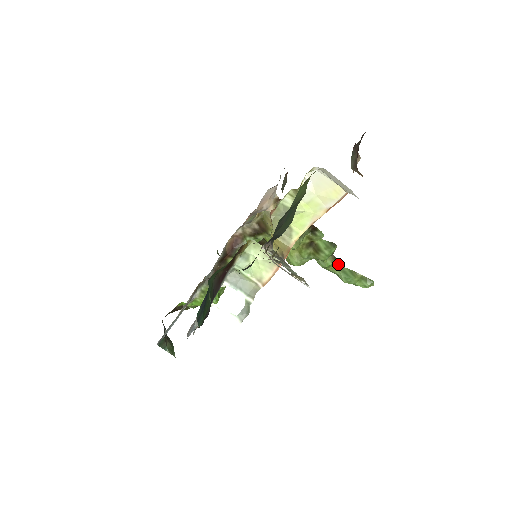
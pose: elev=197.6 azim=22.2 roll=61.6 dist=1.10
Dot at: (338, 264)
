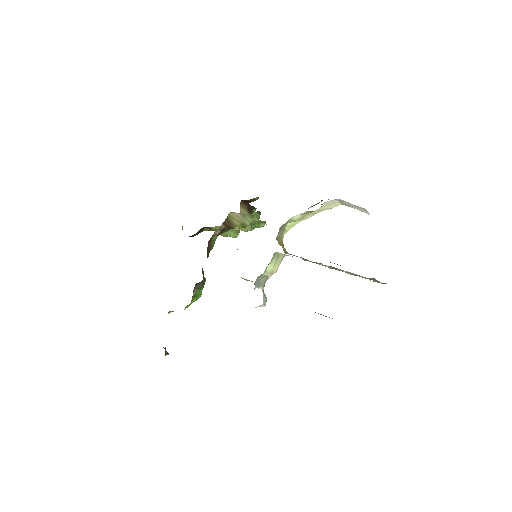
Dot at: occluded
